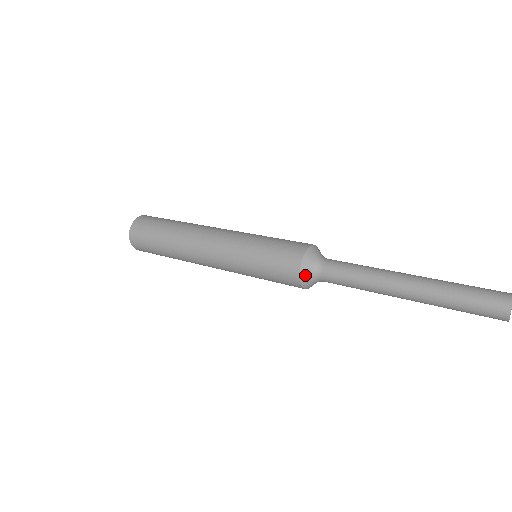
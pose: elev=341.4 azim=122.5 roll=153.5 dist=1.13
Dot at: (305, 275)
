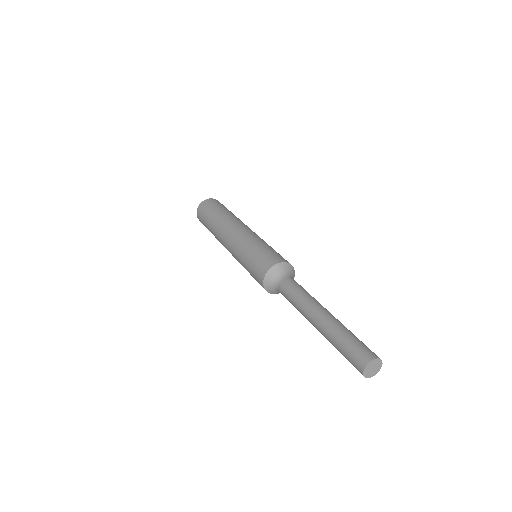
Dot at: (268, 280)
